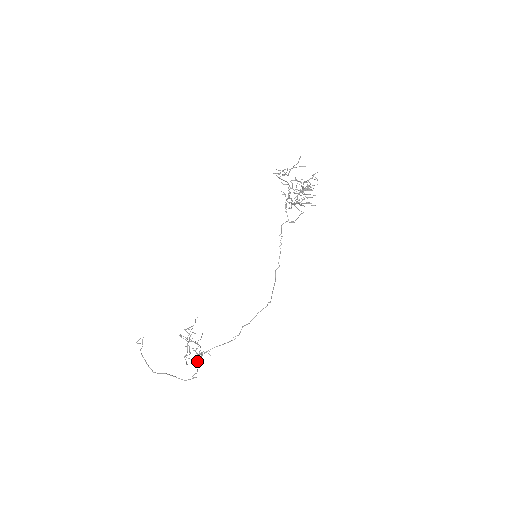
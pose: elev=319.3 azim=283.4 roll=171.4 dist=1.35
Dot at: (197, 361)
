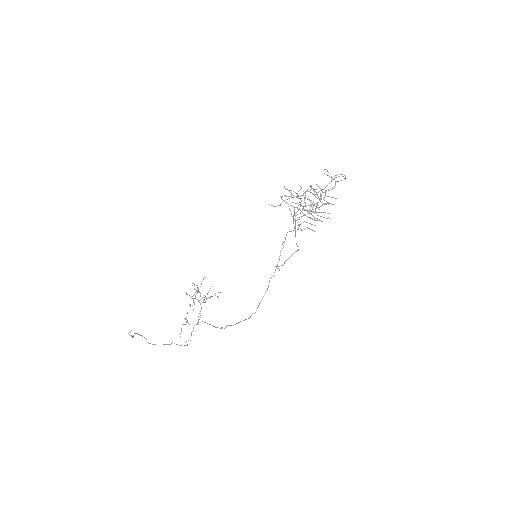
Dot at: (193, 328)
